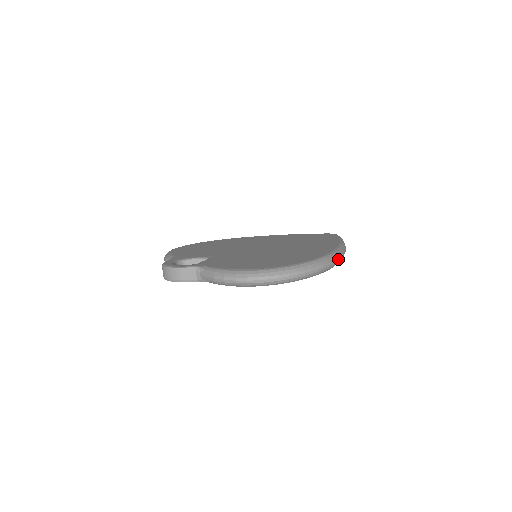
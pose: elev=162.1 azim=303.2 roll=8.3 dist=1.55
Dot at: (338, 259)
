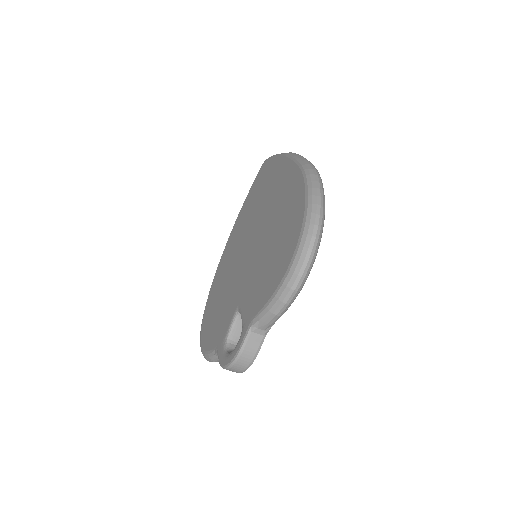
Dot at: (311, 164)
